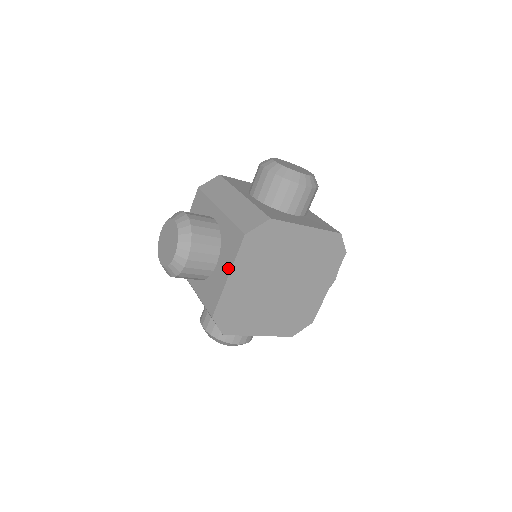
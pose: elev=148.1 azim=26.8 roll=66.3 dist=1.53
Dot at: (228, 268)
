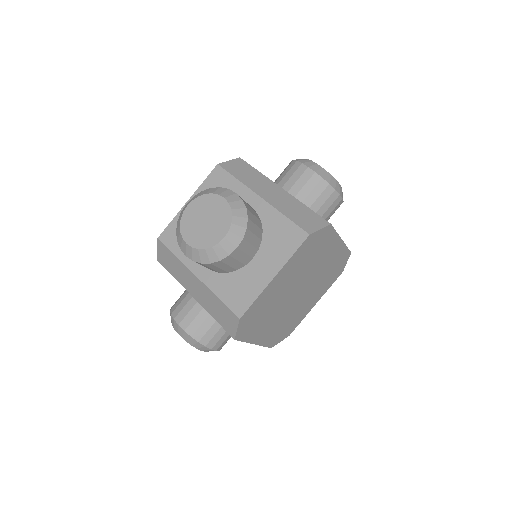
Dot at: (276, 266)
